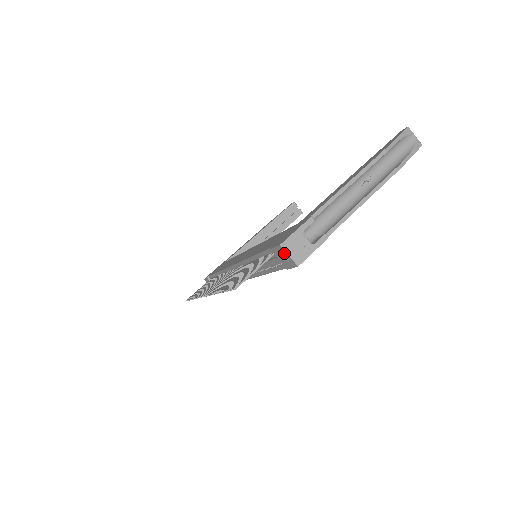
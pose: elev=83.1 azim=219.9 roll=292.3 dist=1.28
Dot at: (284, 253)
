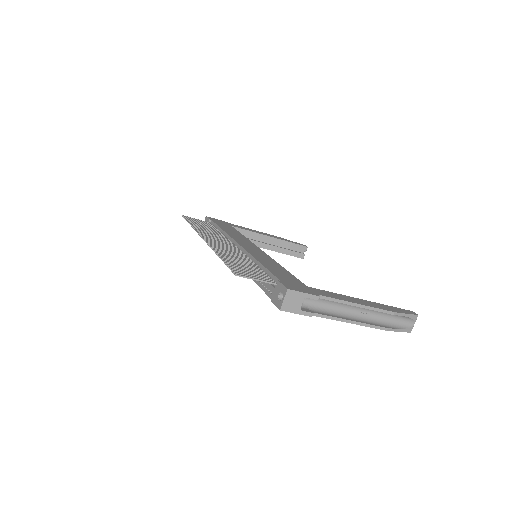
Dot at: (283, 294)
